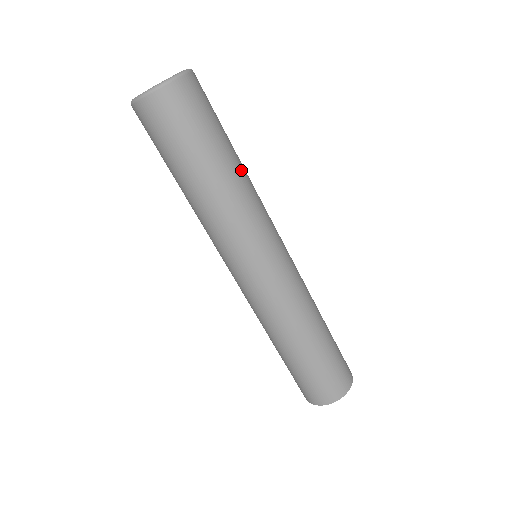
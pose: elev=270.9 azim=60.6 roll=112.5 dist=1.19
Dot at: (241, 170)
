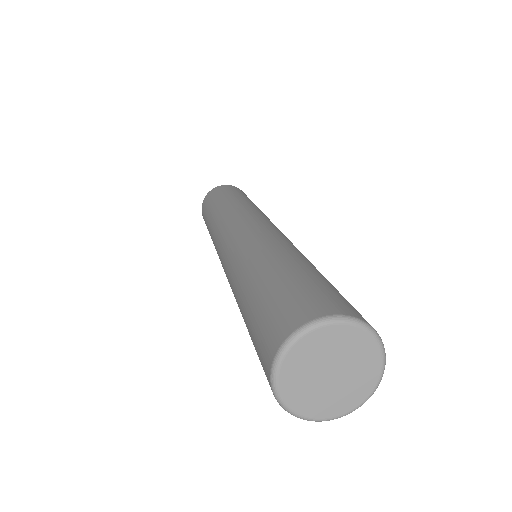
Dot at: occluded
